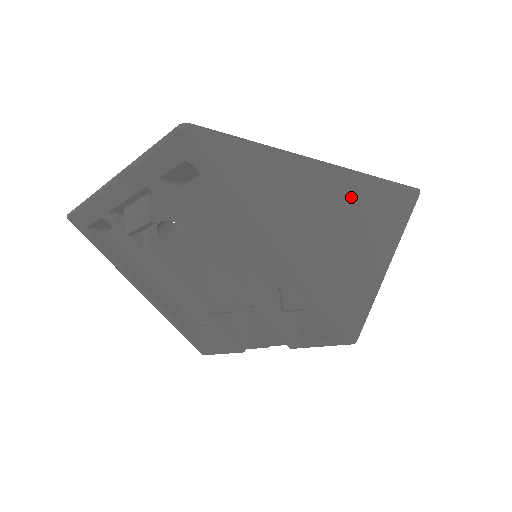
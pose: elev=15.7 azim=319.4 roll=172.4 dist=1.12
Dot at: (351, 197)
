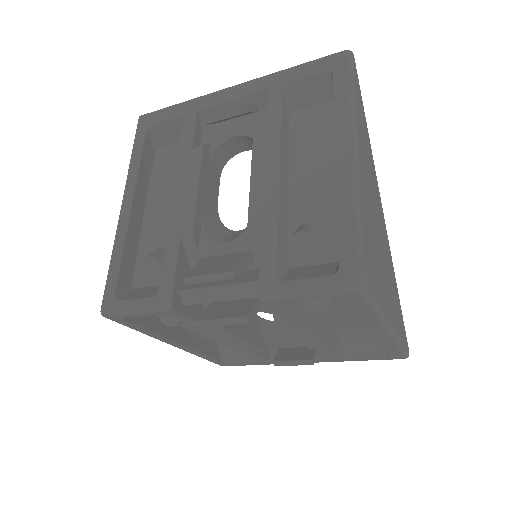
Dot at: (385, 247)
